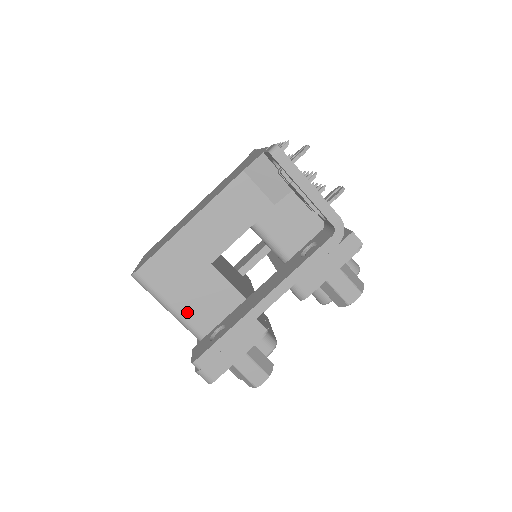
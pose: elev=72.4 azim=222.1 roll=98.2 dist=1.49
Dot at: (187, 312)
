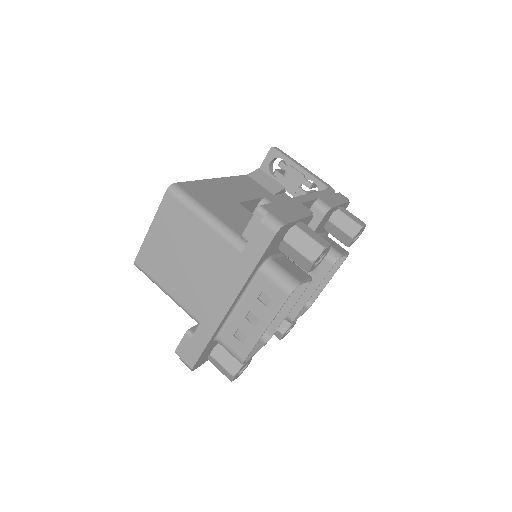
Dot at: (226, 220)
